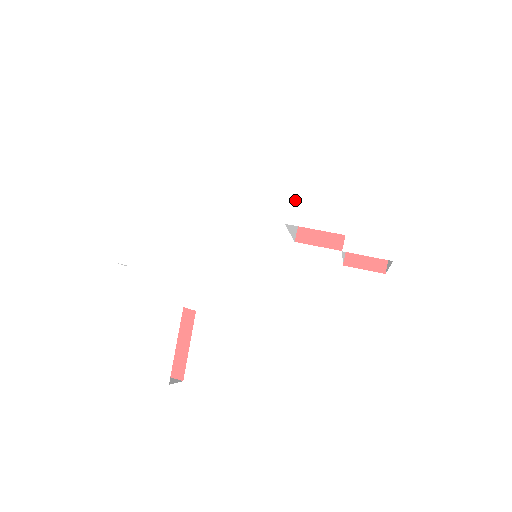
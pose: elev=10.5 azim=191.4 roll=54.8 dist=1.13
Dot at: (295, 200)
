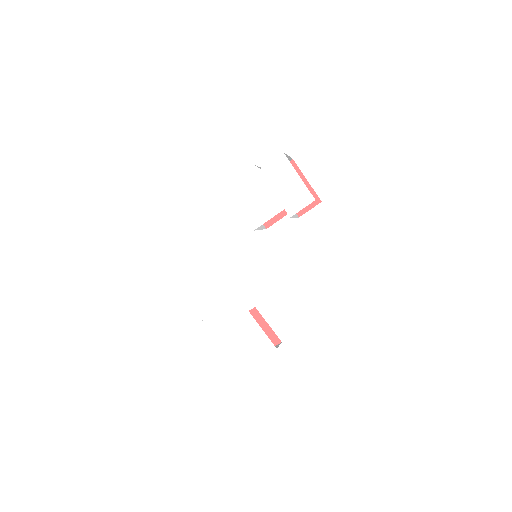
Dot at: (247, 216)
